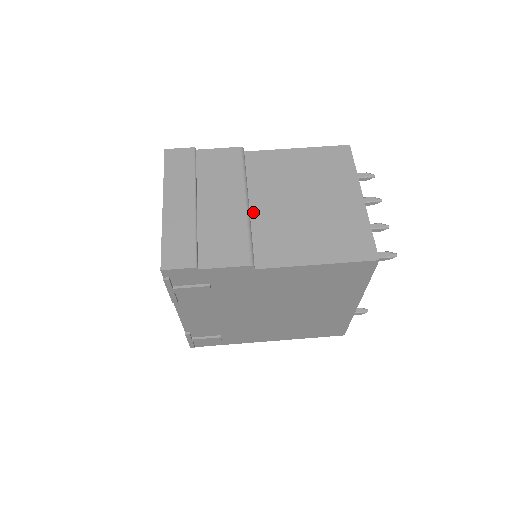
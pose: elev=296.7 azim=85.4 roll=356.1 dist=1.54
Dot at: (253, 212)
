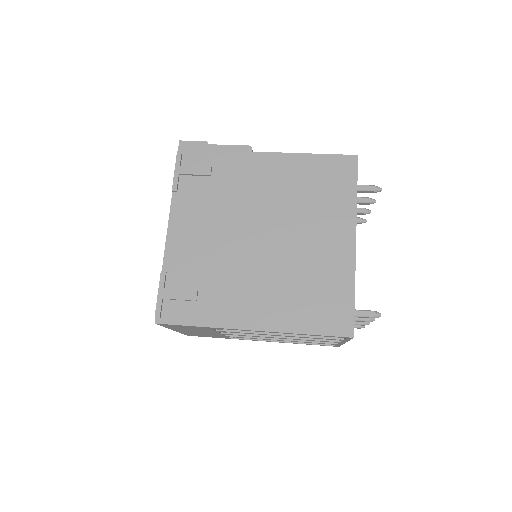
Dot at: occluded
